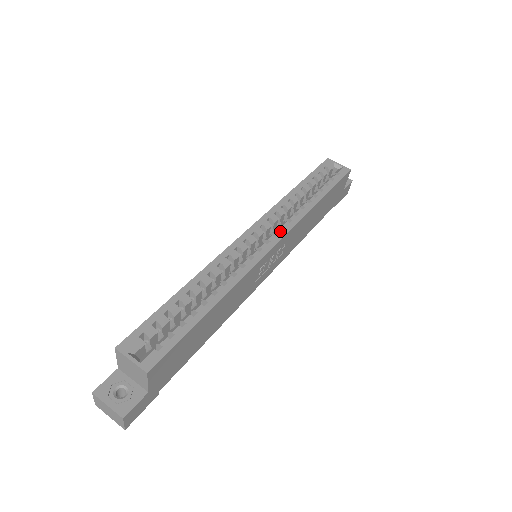
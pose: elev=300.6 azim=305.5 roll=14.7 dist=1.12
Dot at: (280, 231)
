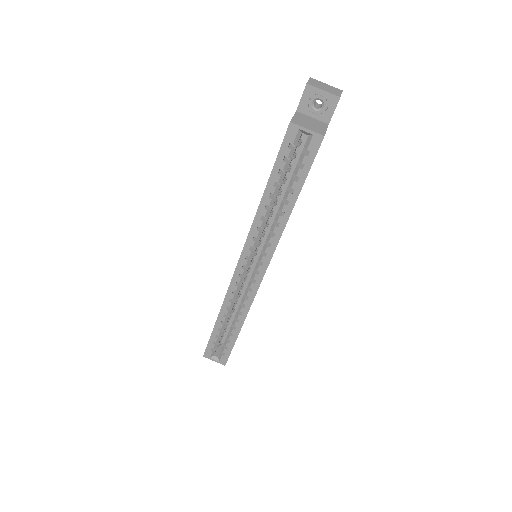
Dot at: (264, 259)
